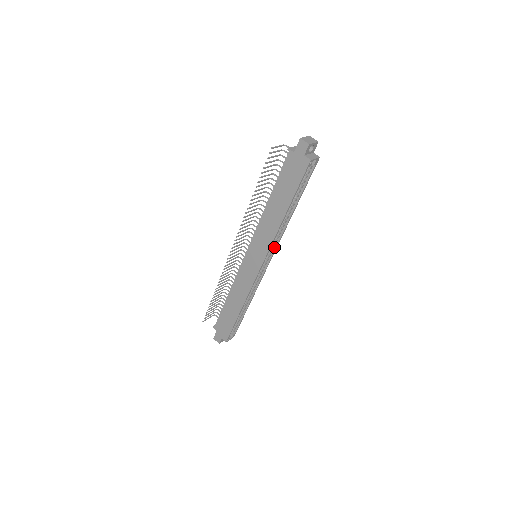
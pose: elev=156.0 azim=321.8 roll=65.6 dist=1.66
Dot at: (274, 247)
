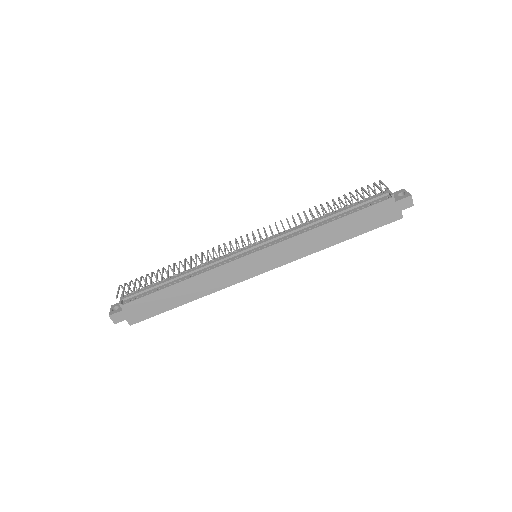
Dot at: occluded
